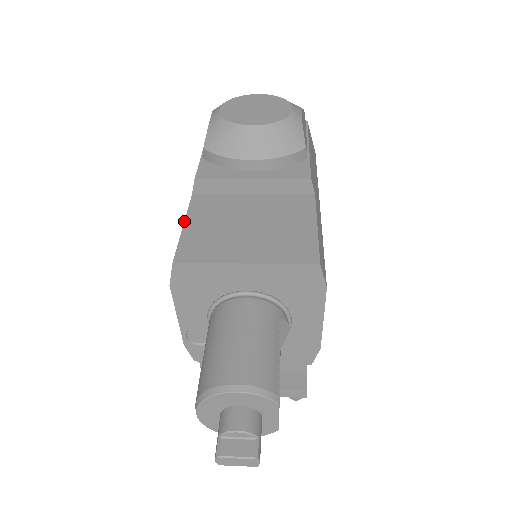
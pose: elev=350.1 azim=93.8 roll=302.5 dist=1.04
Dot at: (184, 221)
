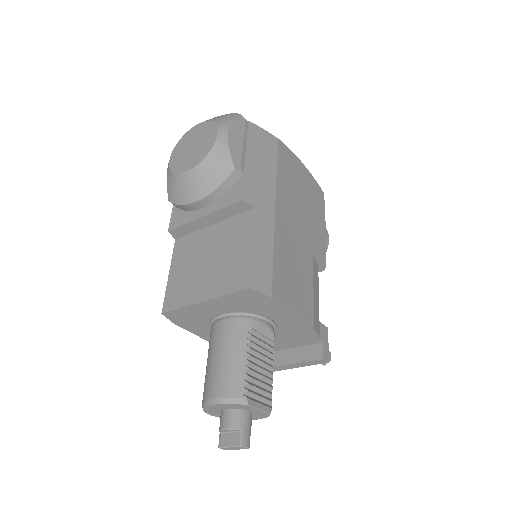
Dot at: (169, 270)
